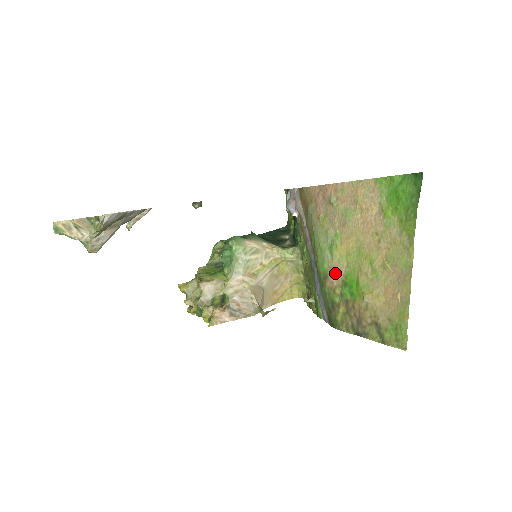
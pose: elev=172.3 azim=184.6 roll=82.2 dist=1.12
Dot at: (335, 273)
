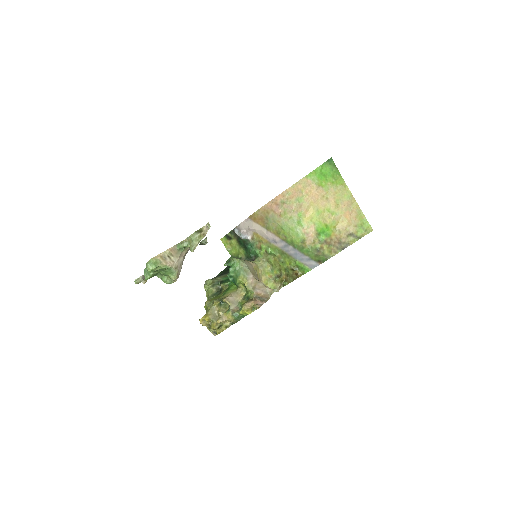
Dot at: (309, 234)
